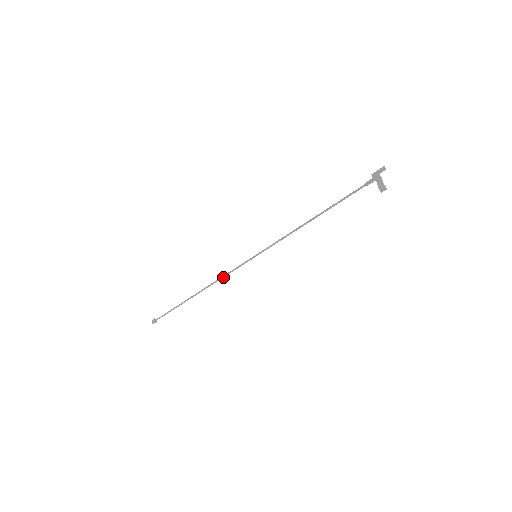
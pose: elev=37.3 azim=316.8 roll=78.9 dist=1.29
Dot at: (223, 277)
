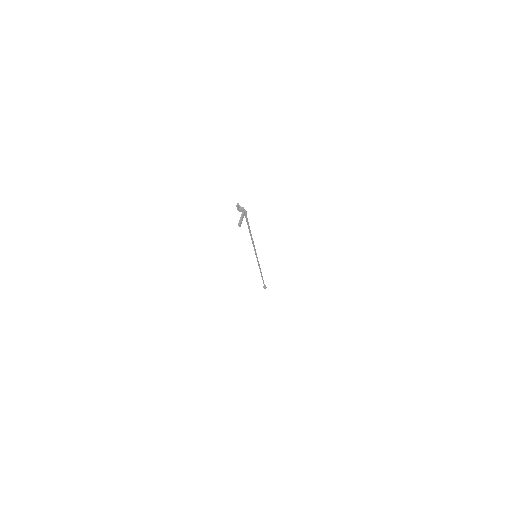
Dot at: (259, 266)
